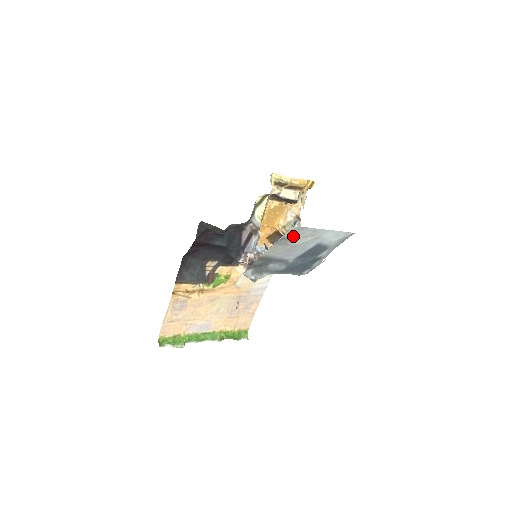
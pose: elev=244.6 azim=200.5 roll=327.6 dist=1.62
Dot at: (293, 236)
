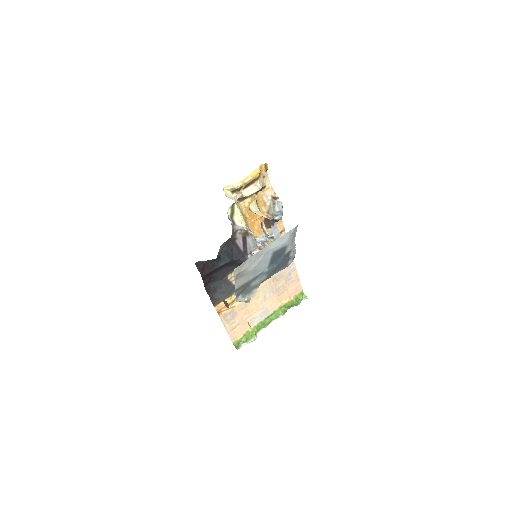
Dot at: (244, 268)
